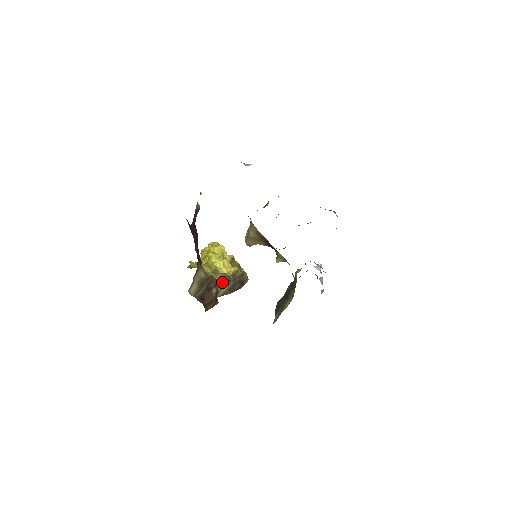
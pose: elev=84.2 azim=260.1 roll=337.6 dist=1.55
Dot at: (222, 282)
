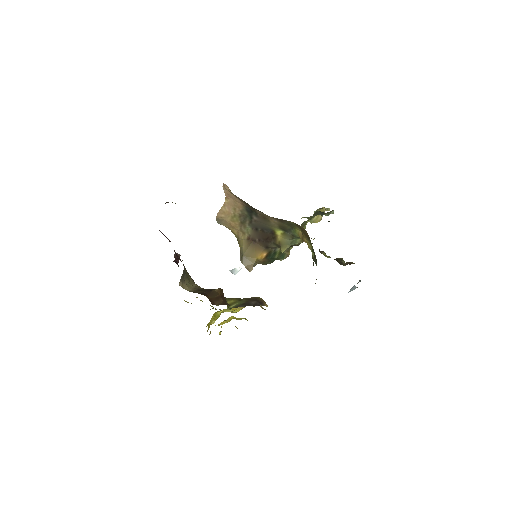
Dot at: (230, 299)
